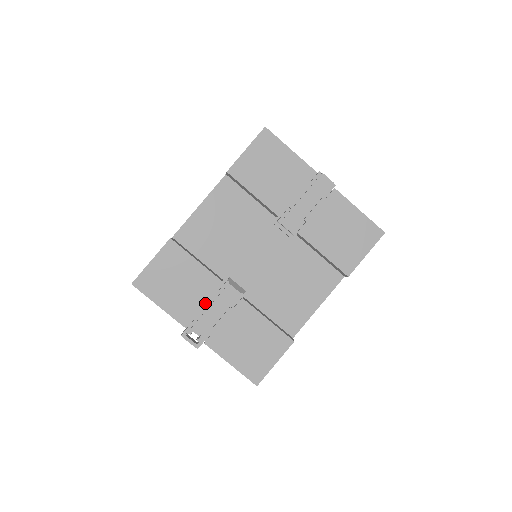
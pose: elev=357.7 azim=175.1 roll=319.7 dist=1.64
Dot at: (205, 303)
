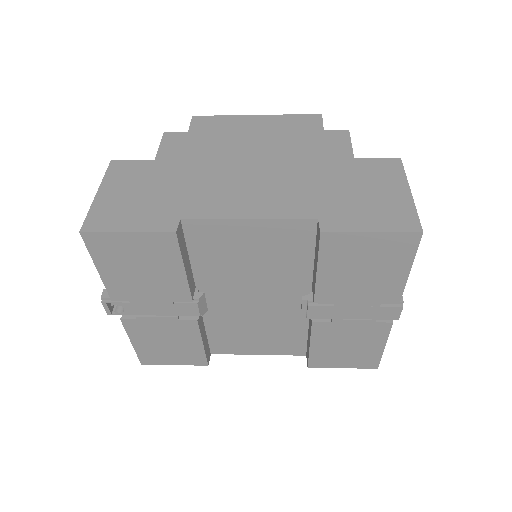
Dot at: (154, 300)
